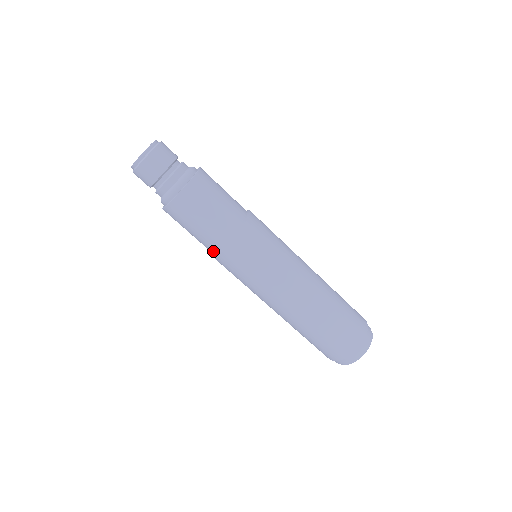
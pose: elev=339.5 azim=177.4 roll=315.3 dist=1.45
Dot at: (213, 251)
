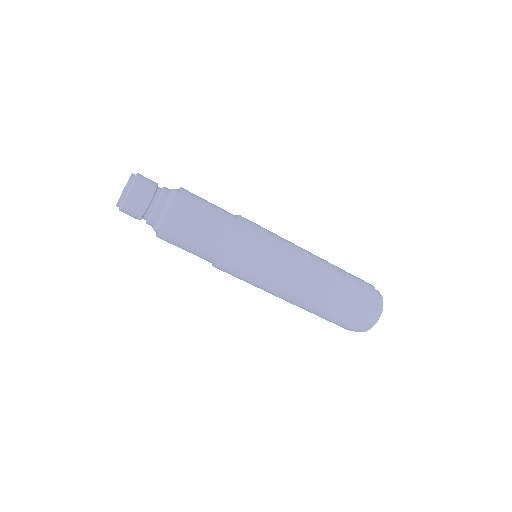
Dot at: (228, 248)
